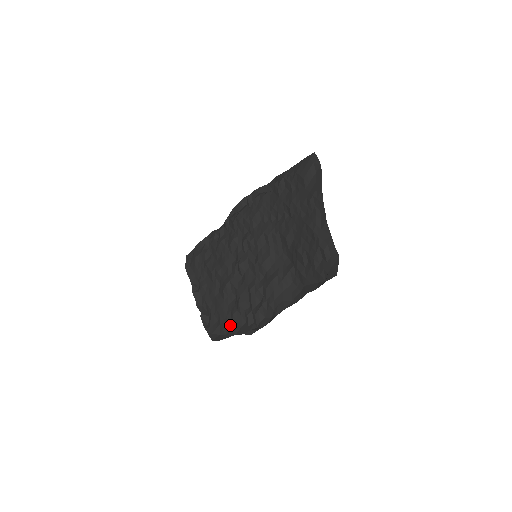
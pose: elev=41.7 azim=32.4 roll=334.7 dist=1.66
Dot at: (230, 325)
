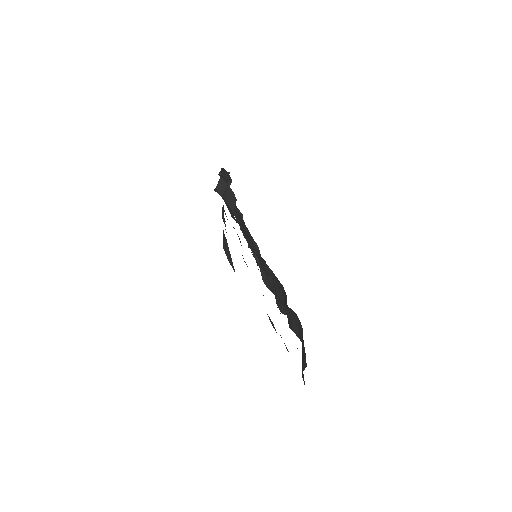
Dot at: occluded
